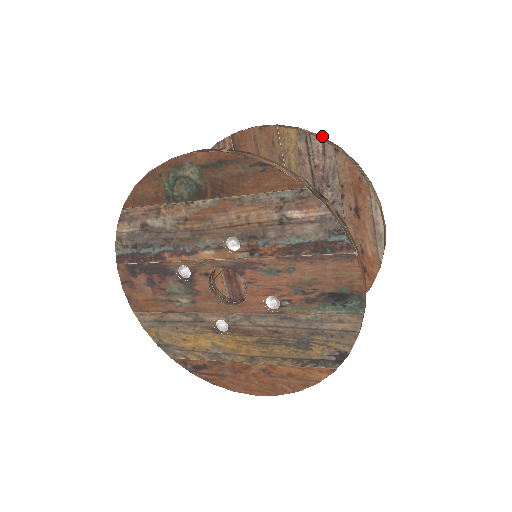
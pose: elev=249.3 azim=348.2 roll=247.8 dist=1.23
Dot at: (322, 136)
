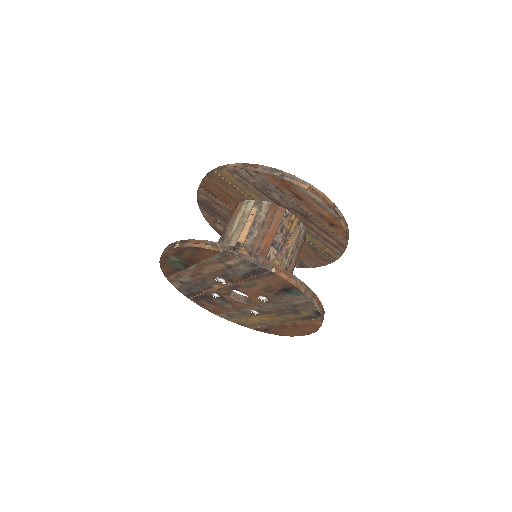
Dot at: (244, 163)
